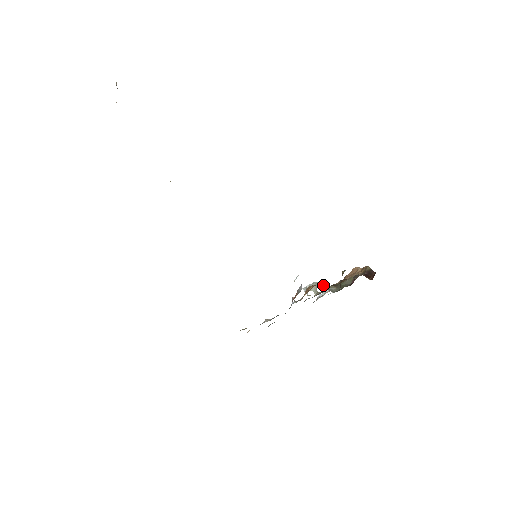
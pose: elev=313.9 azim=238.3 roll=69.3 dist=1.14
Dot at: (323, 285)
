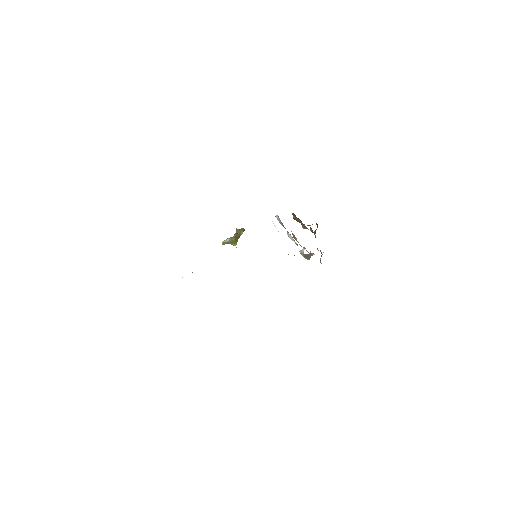
Dot at: occluded
